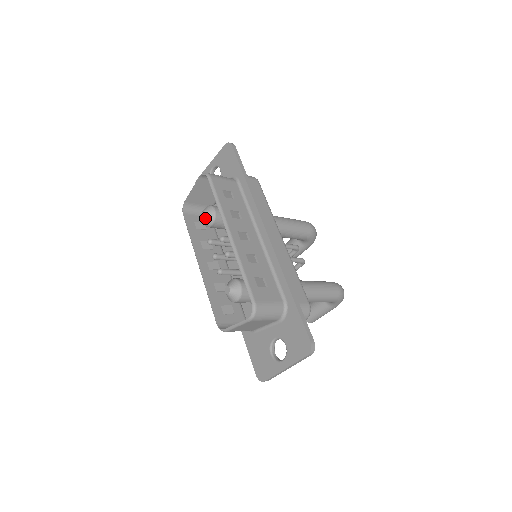
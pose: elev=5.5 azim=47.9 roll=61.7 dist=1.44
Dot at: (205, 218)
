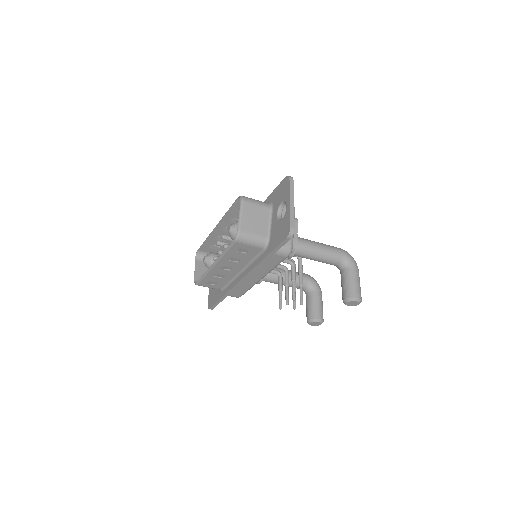
Dot at: (206, 257)
